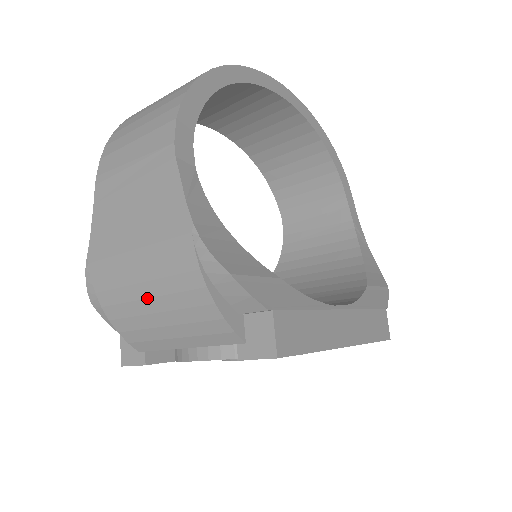
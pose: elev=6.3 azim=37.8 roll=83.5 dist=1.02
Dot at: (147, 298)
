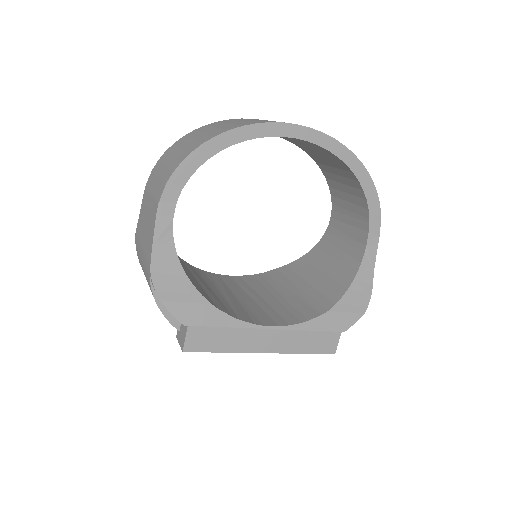
Dot at: occluded
